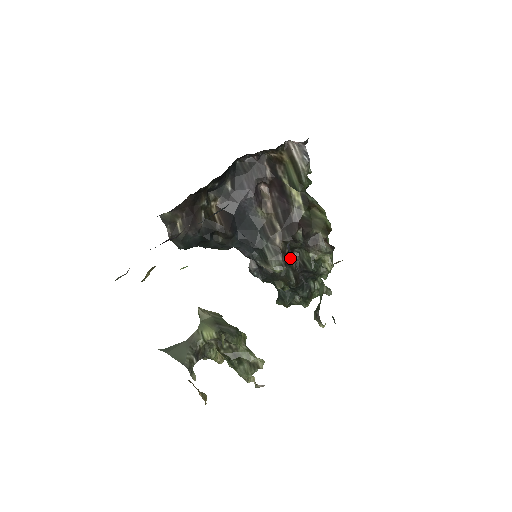
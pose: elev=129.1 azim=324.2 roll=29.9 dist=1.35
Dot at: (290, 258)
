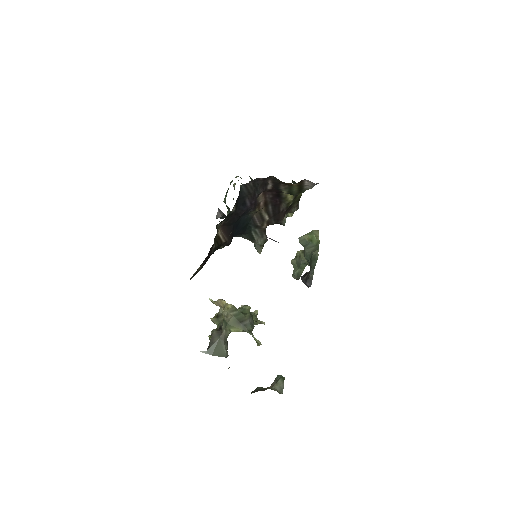
Dot at: occluded
